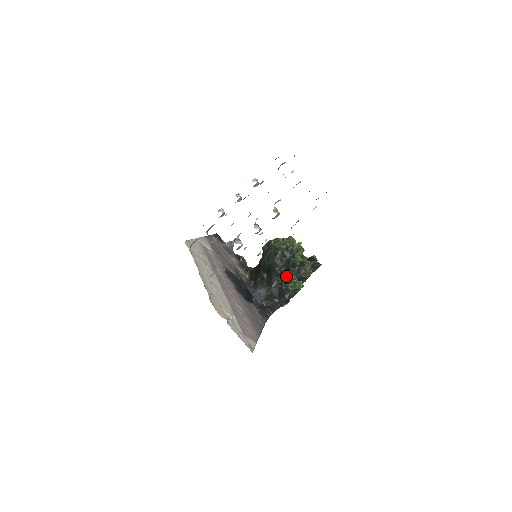
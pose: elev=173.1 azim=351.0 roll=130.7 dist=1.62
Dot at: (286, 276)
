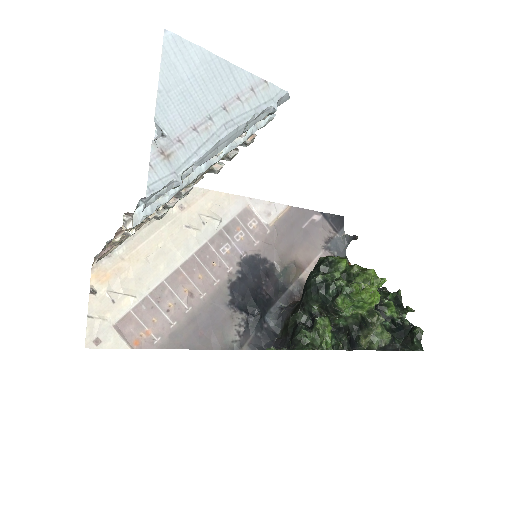
Dot at: (315, 317)
